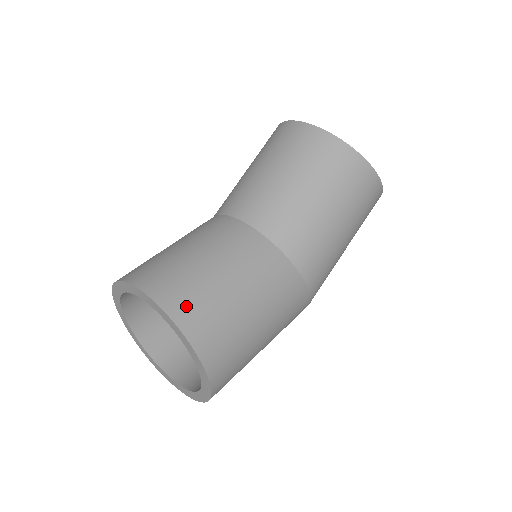
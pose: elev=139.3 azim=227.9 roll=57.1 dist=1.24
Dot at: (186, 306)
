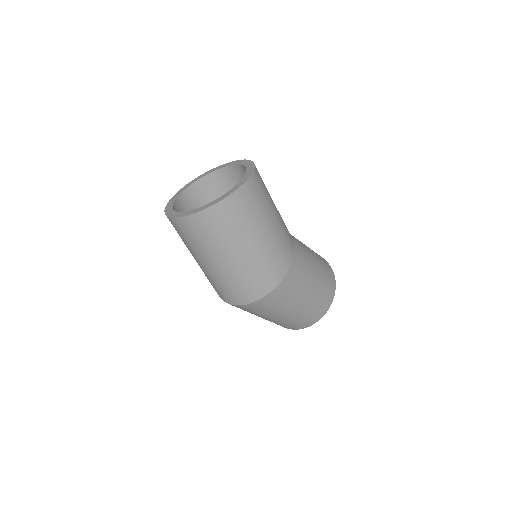
Dot at: occluded
